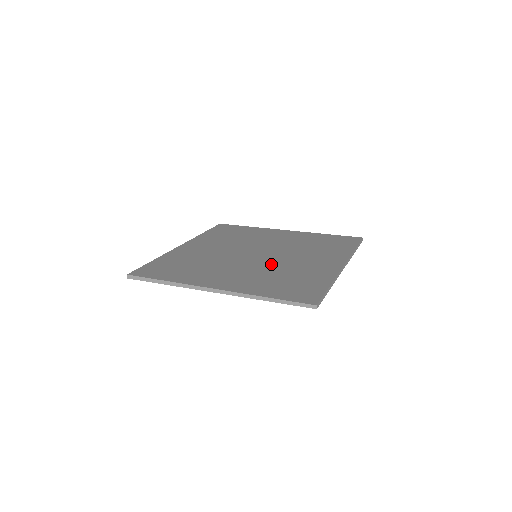
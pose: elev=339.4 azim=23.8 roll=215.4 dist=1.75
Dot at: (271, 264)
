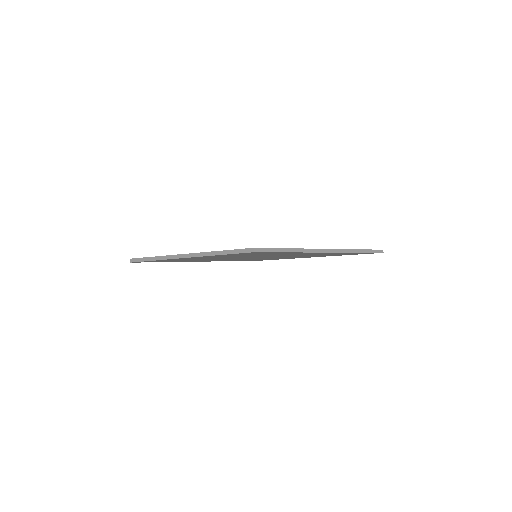
Dot at: occluded
